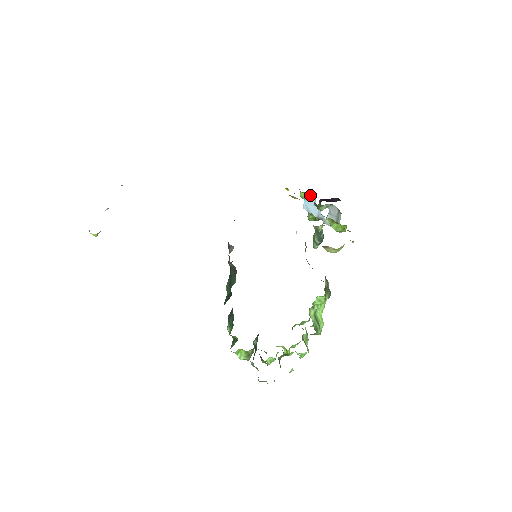
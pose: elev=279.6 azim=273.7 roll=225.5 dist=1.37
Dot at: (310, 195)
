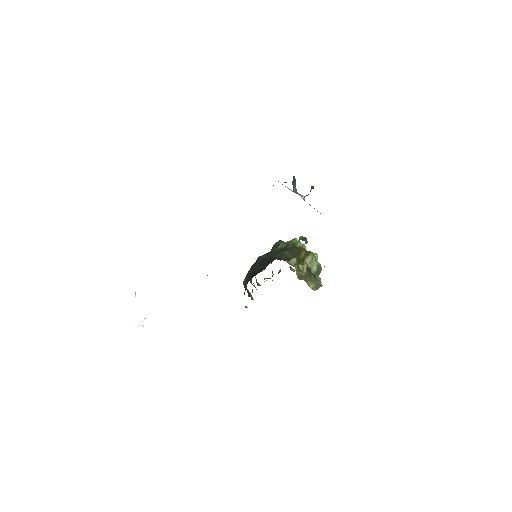
Dot at: occluded
